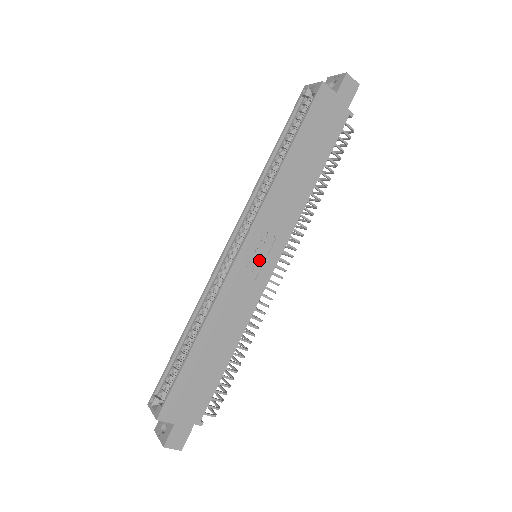
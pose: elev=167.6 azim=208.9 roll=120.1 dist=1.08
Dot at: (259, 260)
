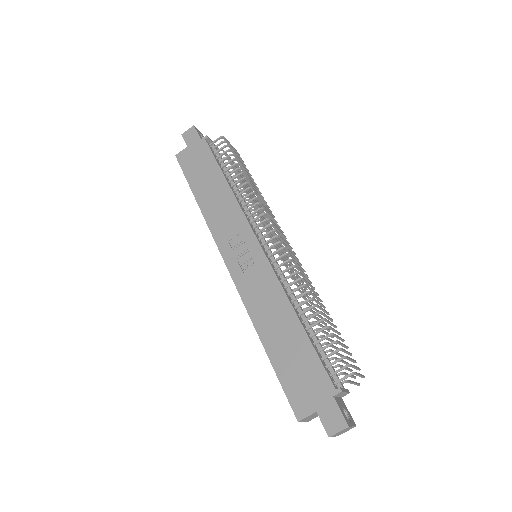
Dot at: (246, 256)
